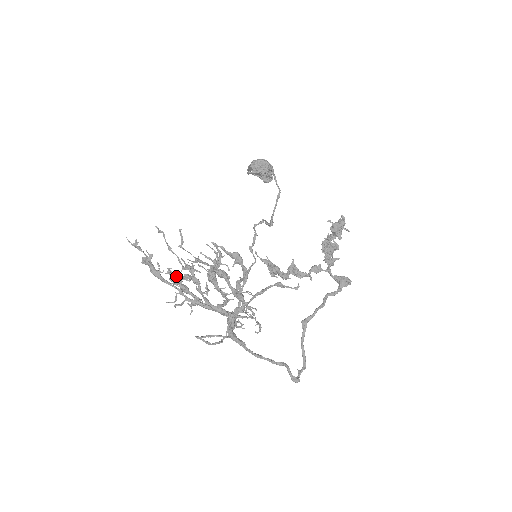
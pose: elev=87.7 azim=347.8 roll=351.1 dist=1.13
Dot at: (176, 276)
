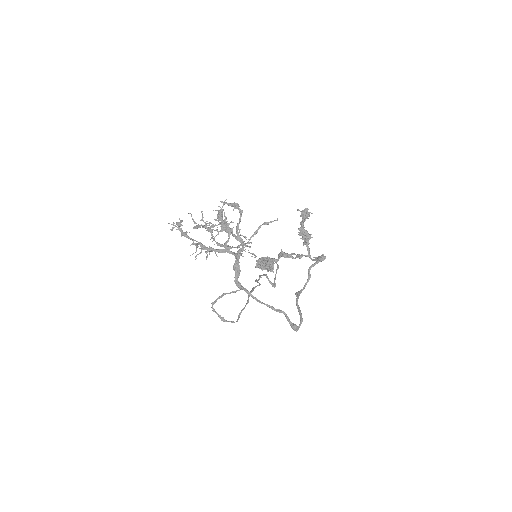
Dot at: (197, 225)
